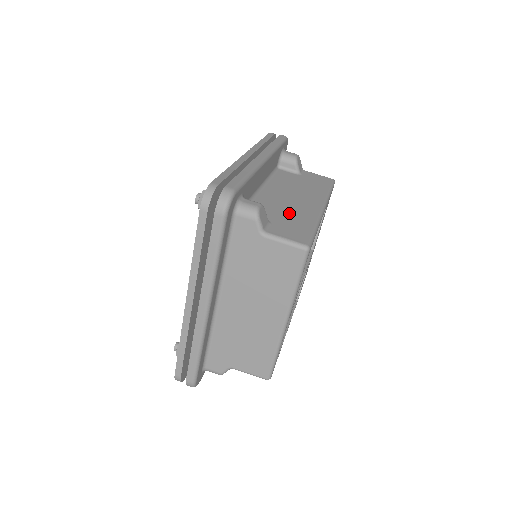
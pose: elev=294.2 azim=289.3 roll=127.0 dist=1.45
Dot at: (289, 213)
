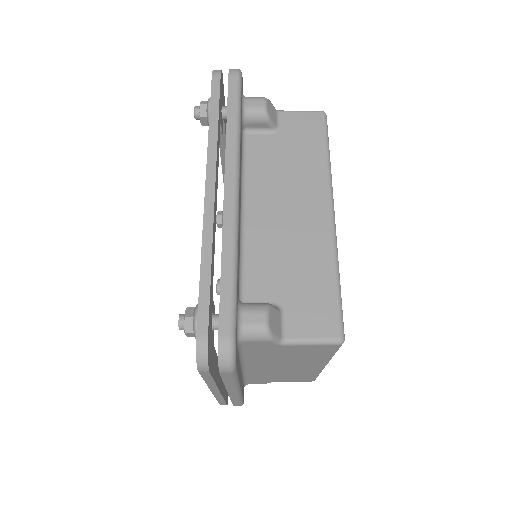
Dot at: (297, 265)
